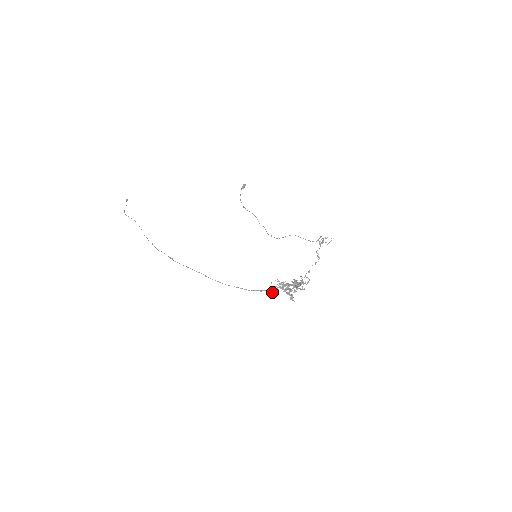
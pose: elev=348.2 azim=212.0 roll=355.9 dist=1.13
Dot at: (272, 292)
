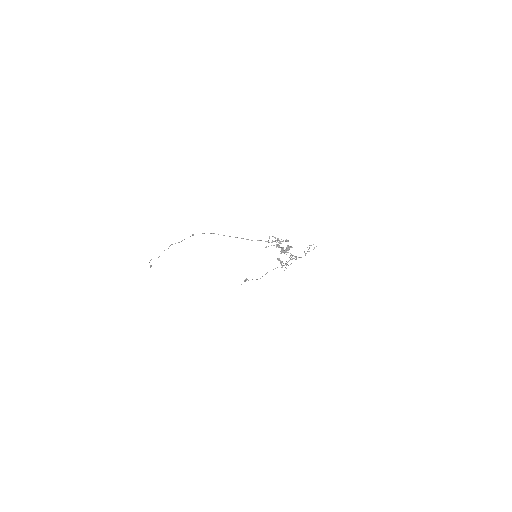
Dot at: (268, 246)
